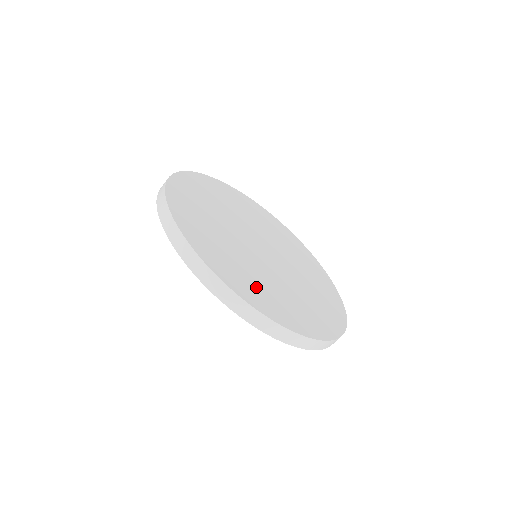
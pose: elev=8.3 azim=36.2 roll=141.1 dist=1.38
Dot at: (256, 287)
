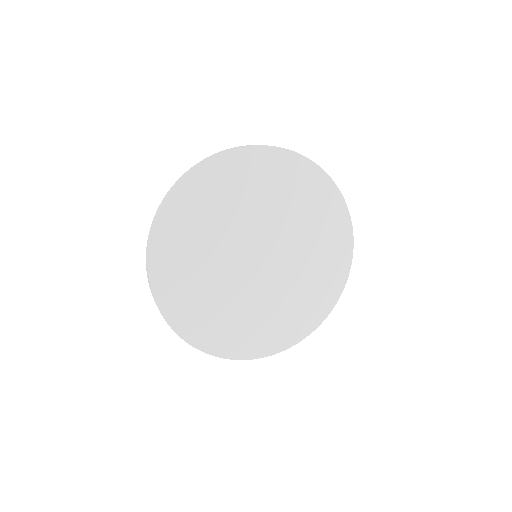
Dot at: (203, 315)
